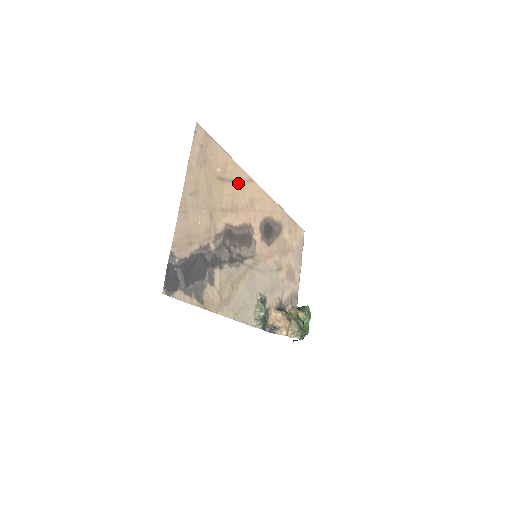
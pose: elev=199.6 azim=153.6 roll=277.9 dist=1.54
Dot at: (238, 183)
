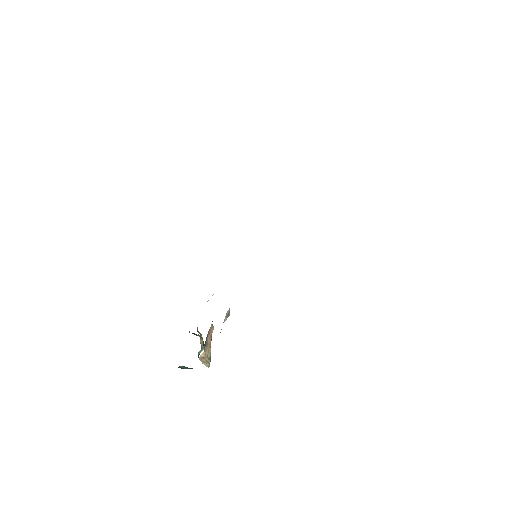
Dot at: occluded
